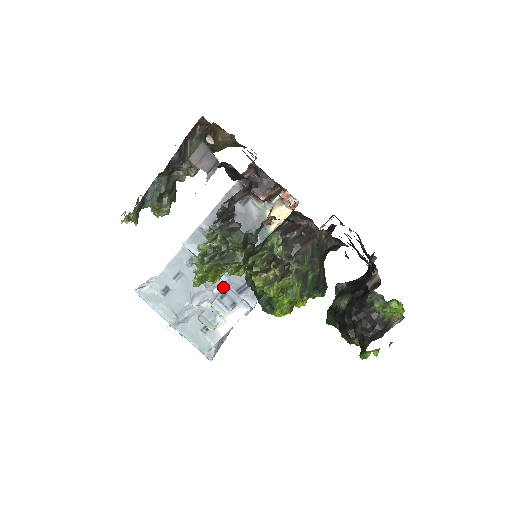
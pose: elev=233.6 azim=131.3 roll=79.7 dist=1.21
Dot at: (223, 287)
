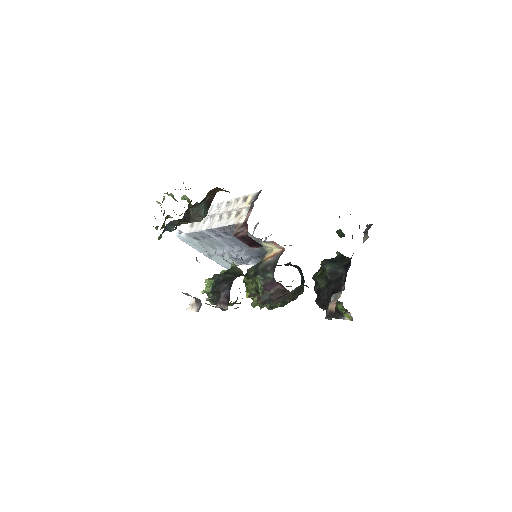
Dot at: (236, 253)
